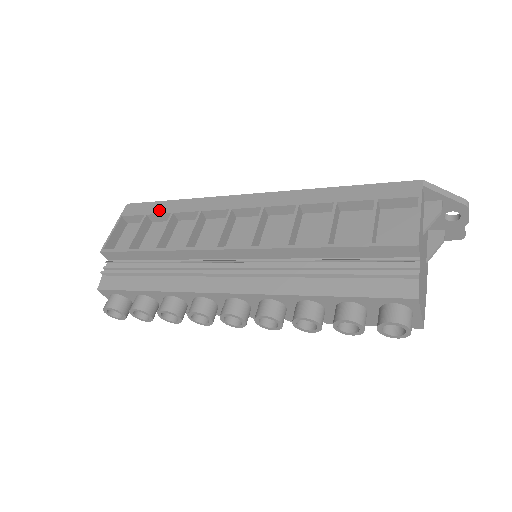
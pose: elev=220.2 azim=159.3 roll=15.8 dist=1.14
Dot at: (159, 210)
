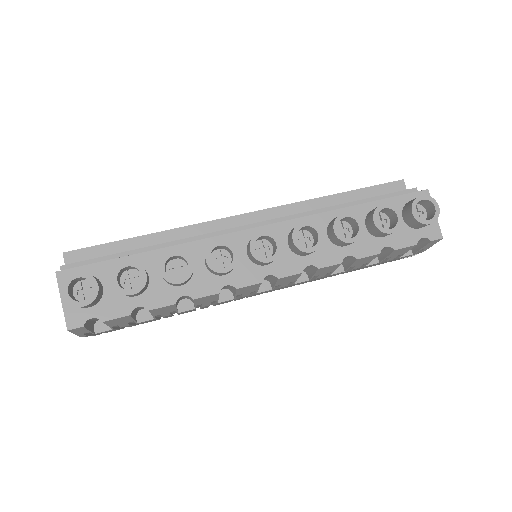
Dot at: occluded
